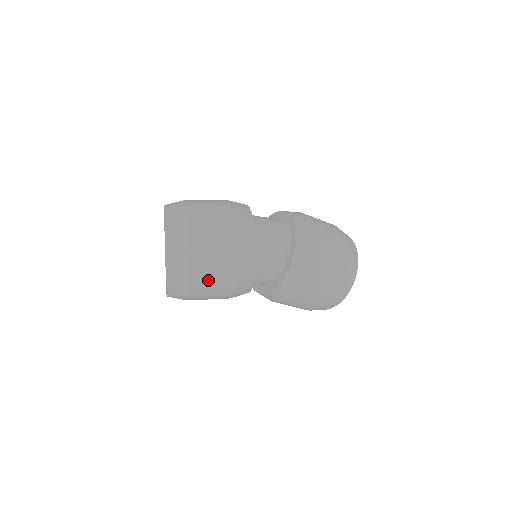
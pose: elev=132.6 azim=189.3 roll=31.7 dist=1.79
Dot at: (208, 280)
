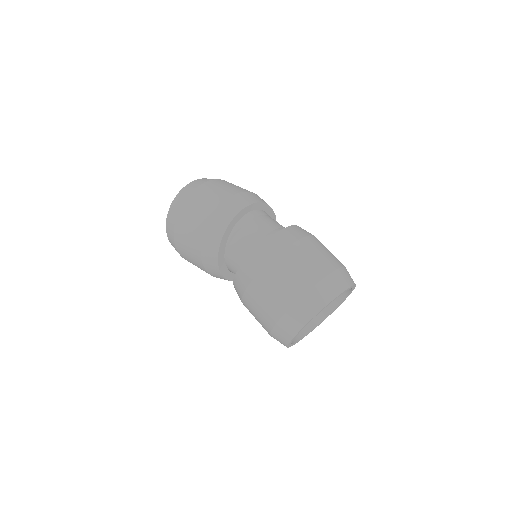
Dot at: (185, 233)
